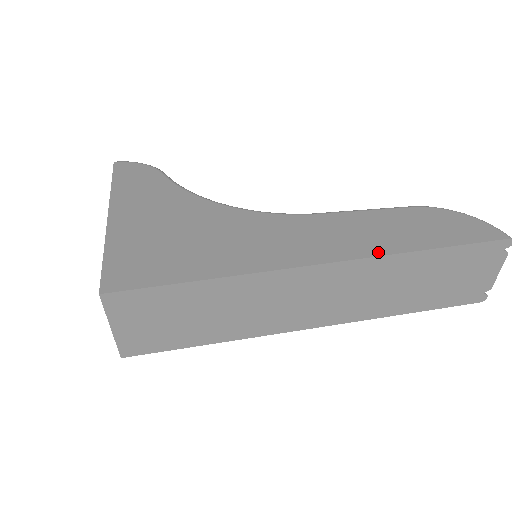
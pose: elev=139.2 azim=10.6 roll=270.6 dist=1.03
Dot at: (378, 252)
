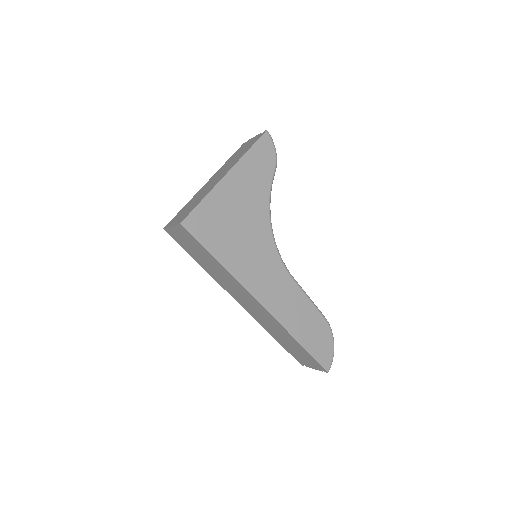
Dot at: (284, 324)
